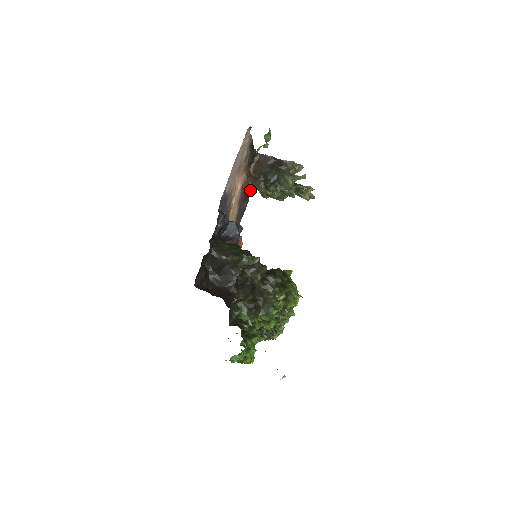
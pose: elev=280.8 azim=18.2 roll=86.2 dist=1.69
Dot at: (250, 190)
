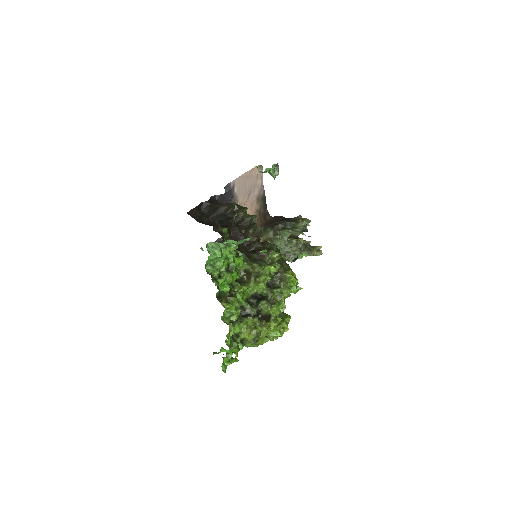
Dot at: occluded
